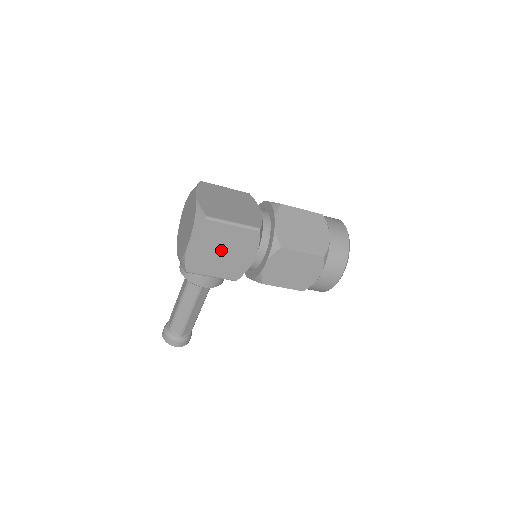
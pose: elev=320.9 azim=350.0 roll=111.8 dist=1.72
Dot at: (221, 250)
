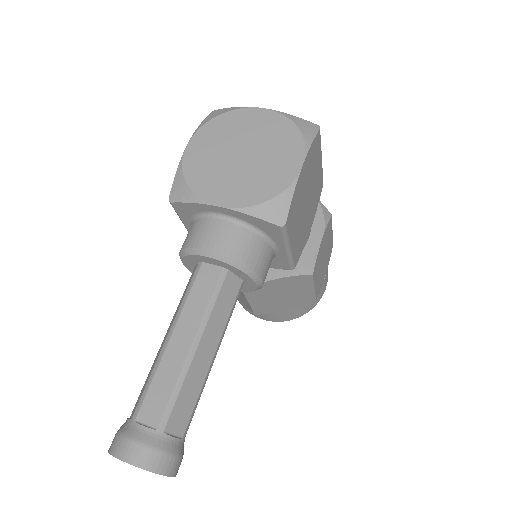
Dot at: (307, 197)
